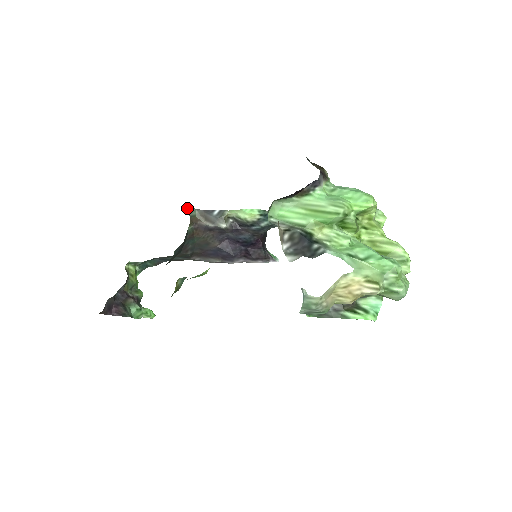
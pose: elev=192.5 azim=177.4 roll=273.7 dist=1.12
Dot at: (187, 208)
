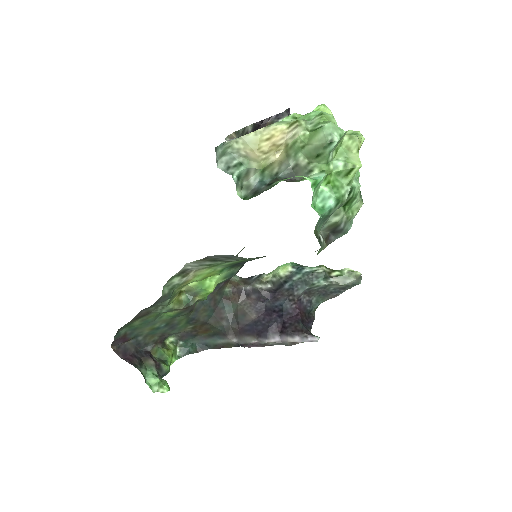
Dot at: occluded
